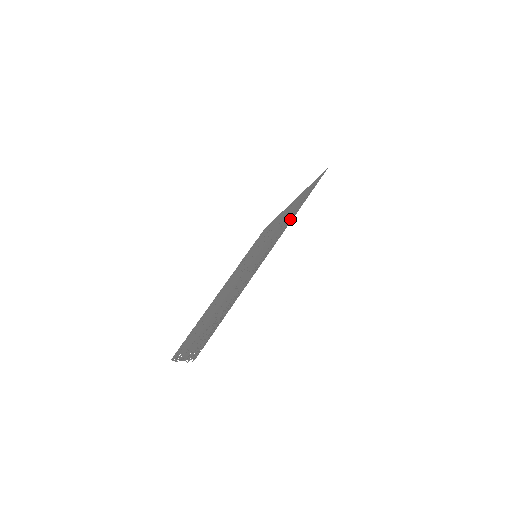
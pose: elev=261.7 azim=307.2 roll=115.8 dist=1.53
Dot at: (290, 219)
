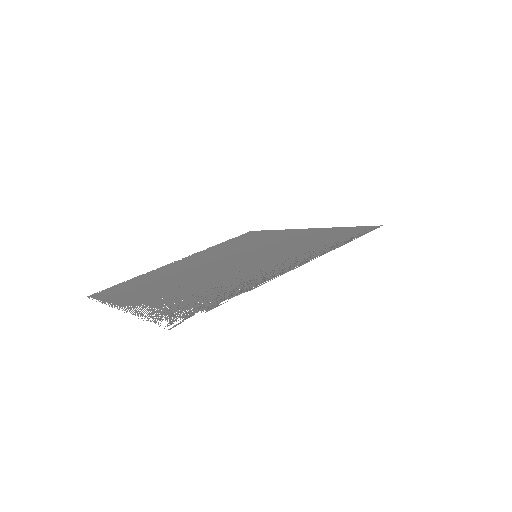
Dot at: (326, 248)
